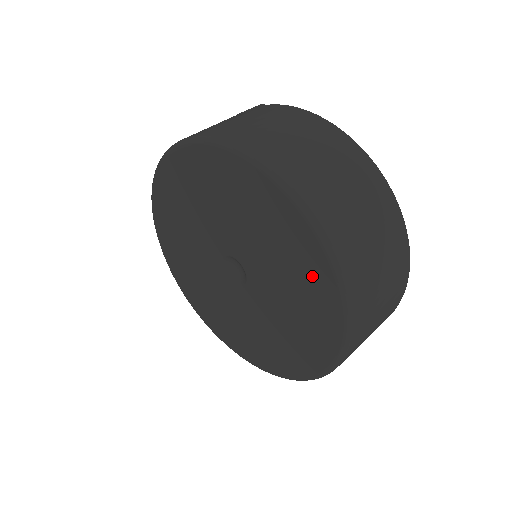
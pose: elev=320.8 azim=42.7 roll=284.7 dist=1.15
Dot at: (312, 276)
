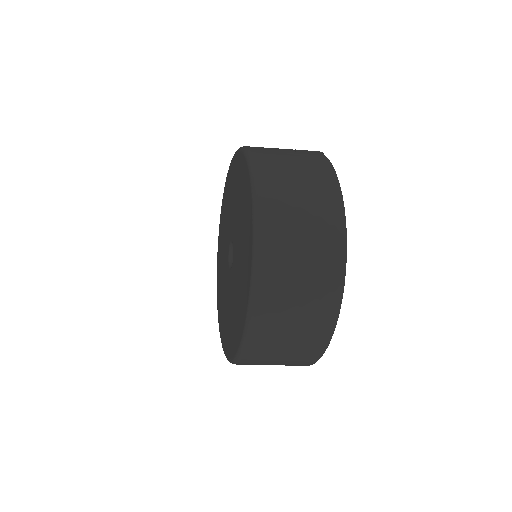
Dot at: (245, 284)
